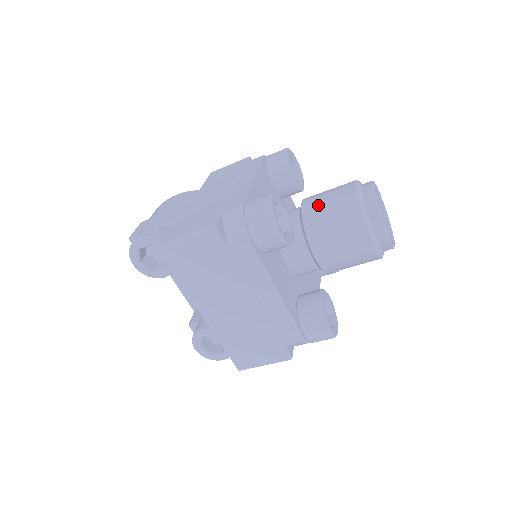
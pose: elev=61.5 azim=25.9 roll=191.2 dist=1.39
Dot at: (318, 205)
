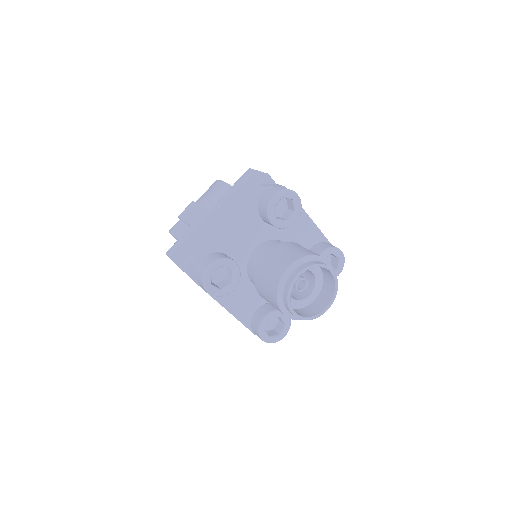
Dot at: (264, 267)
